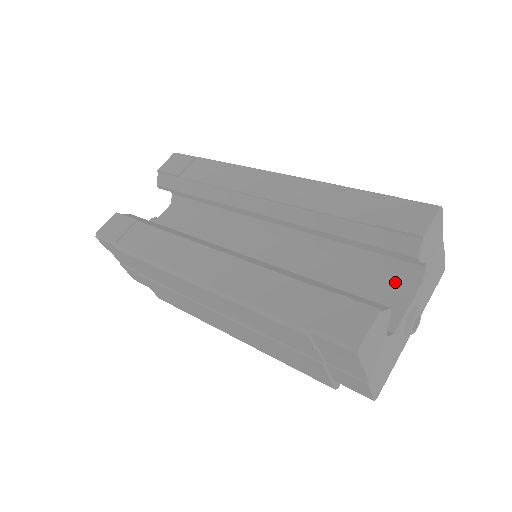
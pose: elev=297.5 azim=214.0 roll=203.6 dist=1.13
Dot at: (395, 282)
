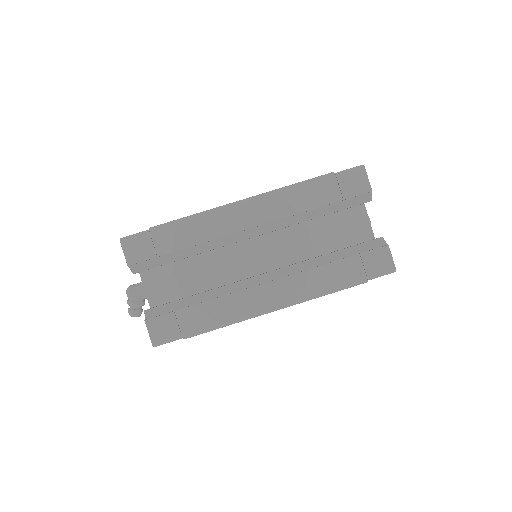
Dot at: (352, 213)
